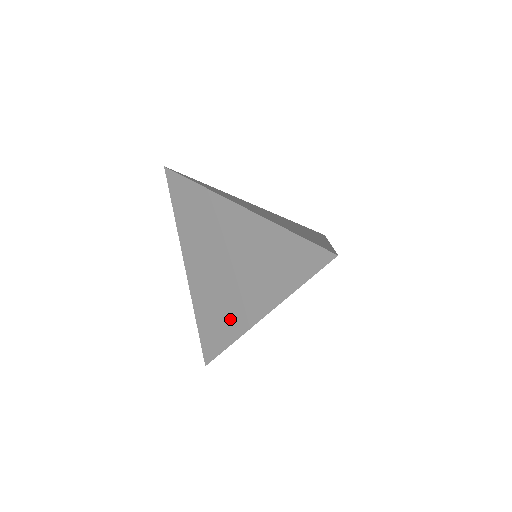
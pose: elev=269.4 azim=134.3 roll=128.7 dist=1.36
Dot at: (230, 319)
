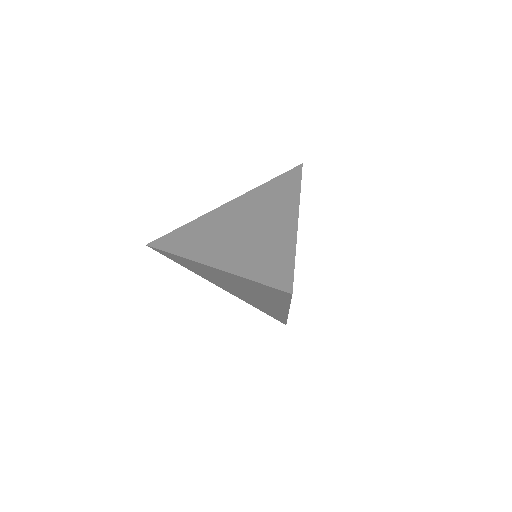
Dot at: (277, 243)
